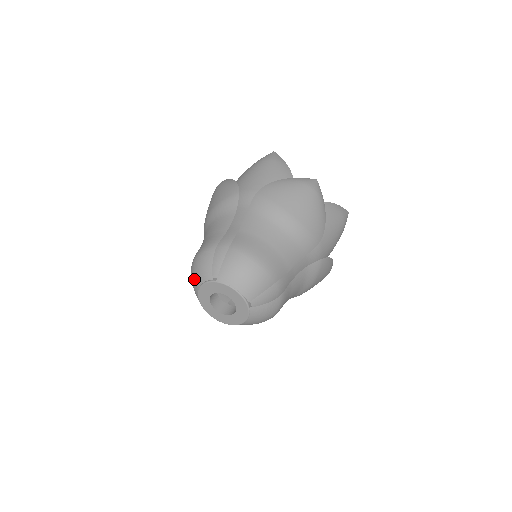
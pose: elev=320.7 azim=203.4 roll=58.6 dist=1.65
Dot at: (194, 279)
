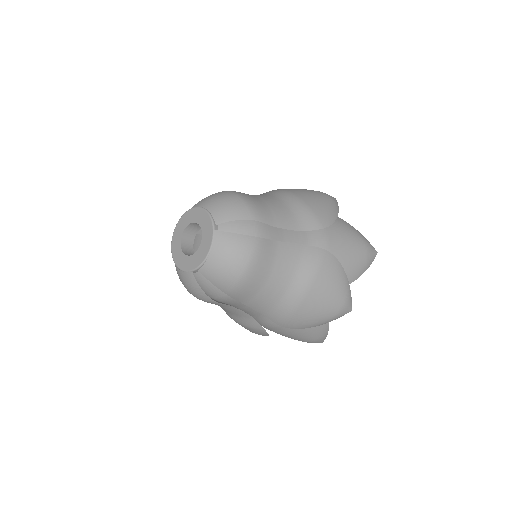
Dot at: occluded
